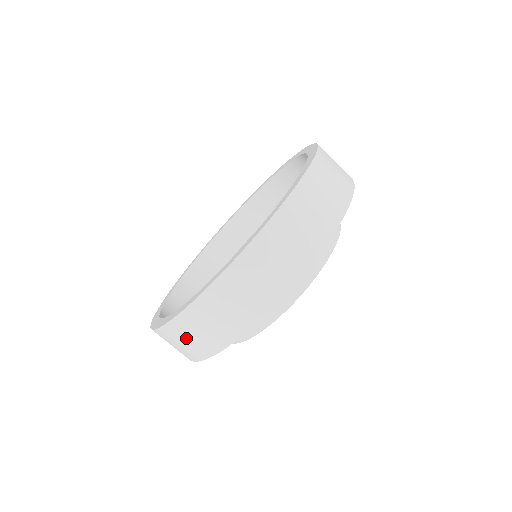
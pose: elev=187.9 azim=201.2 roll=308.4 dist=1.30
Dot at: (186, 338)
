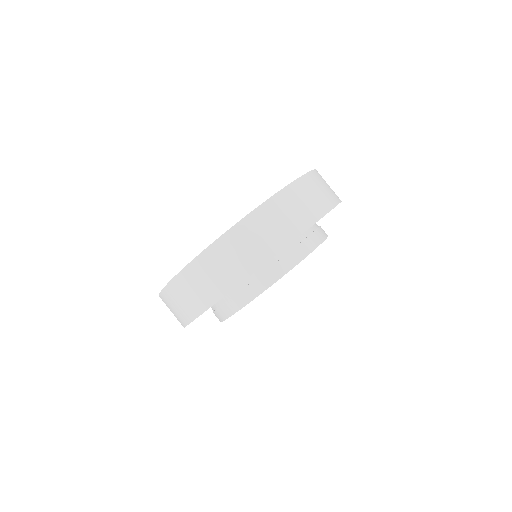
Dot at: (186, 293)
